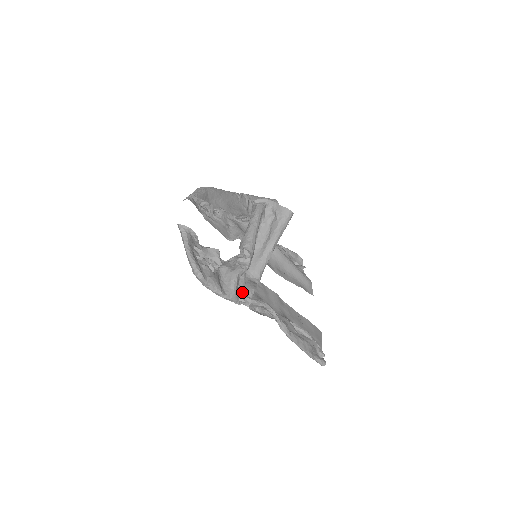
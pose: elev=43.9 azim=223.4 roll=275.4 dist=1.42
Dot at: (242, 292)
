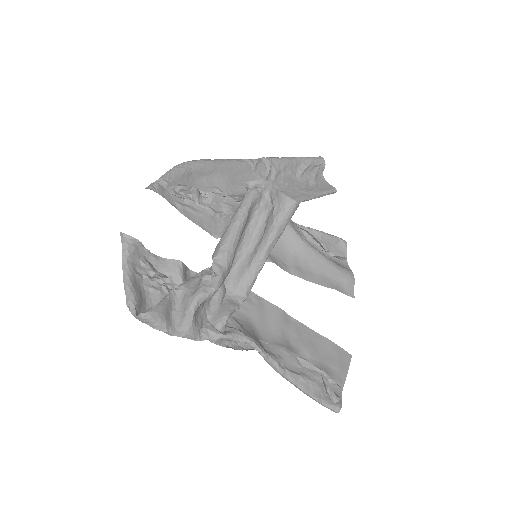
Dot at: (208, 322)
